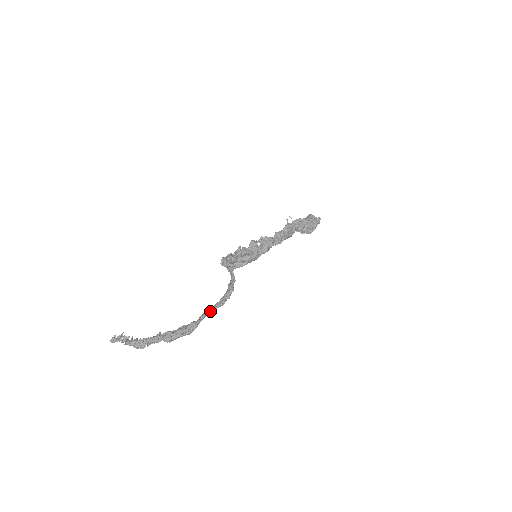
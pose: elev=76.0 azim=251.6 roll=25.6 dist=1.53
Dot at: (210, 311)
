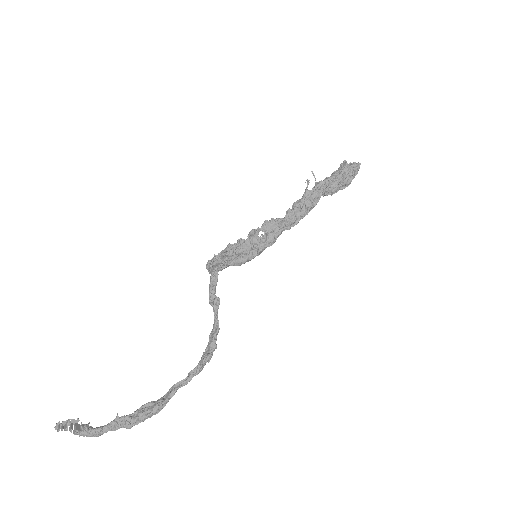
Dot at: (182, 384)
